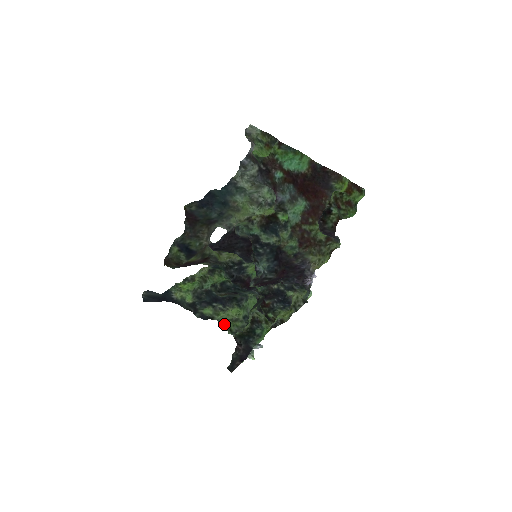
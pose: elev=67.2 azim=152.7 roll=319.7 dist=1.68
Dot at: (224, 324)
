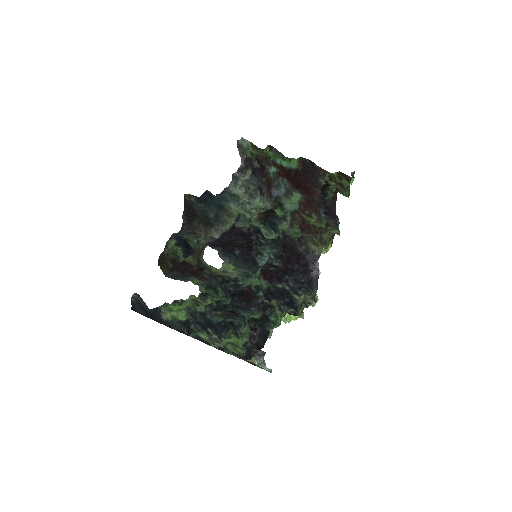
Dot at: (223, 350)
